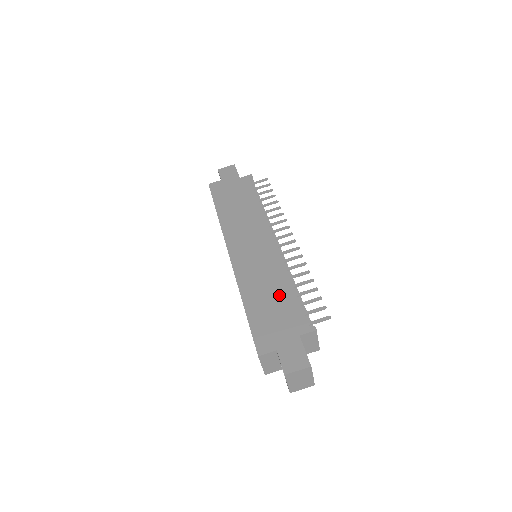
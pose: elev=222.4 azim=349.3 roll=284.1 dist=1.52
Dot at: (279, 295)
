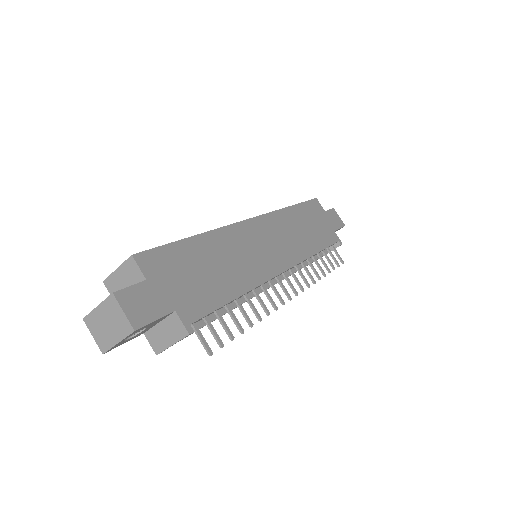
Dot at: (222, 280)
